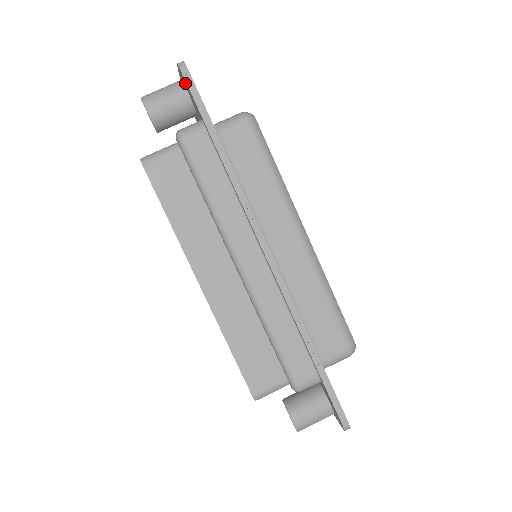
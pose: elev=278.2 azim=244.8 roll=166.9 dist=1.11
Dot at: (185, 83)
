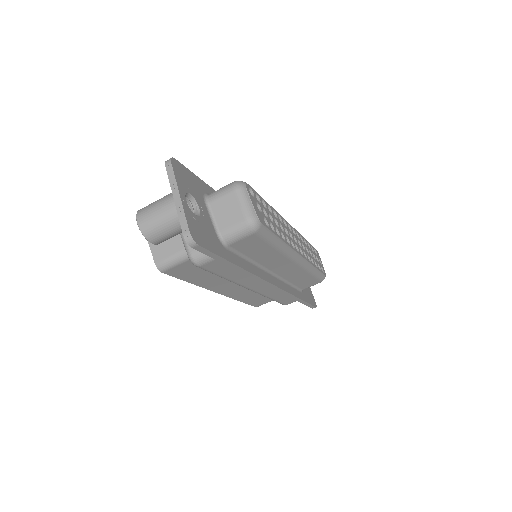
Dot at: occluded
